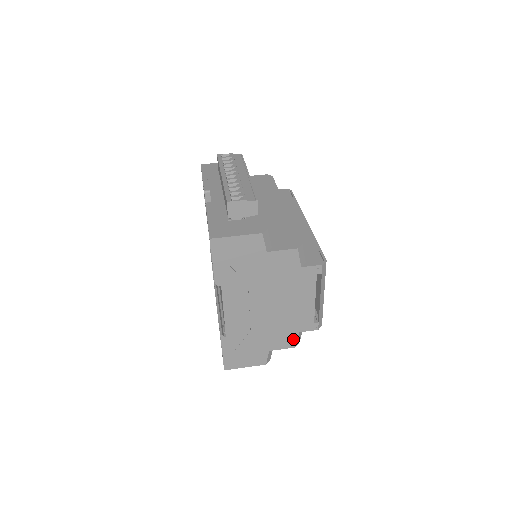
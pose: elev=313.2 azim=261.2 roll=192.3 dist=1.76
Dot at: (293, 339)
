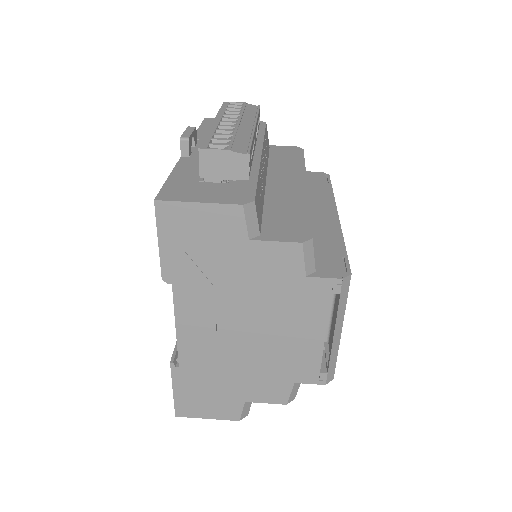
Dot at: (284, 391)
